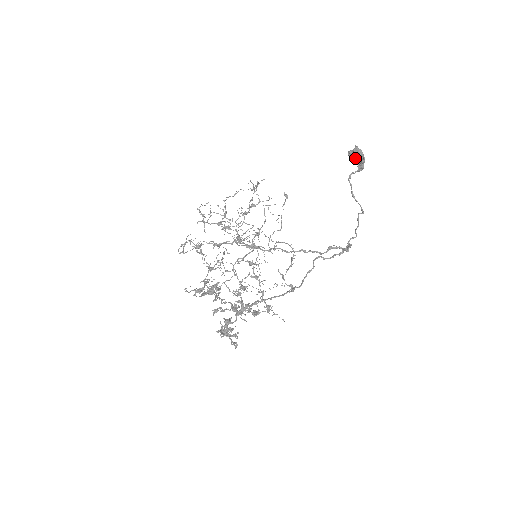
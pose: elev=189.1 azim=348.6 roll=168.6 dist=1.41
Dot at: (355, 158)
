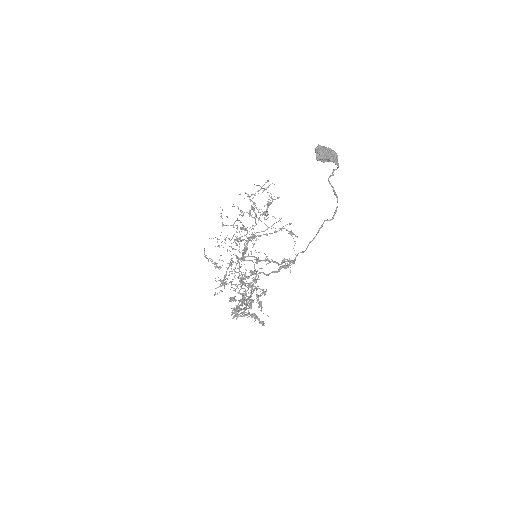
Dot at: occluded
